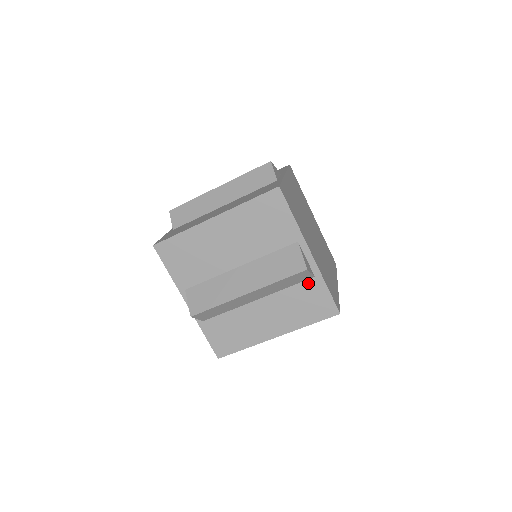
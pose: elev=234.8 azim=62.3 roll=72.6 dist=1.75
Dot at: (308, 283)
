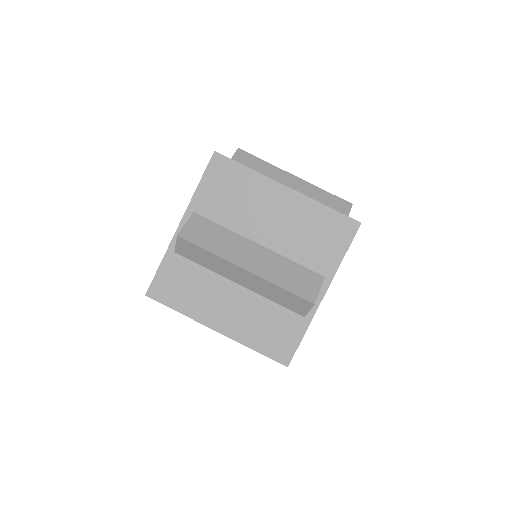
Dot at: (294, 316)
